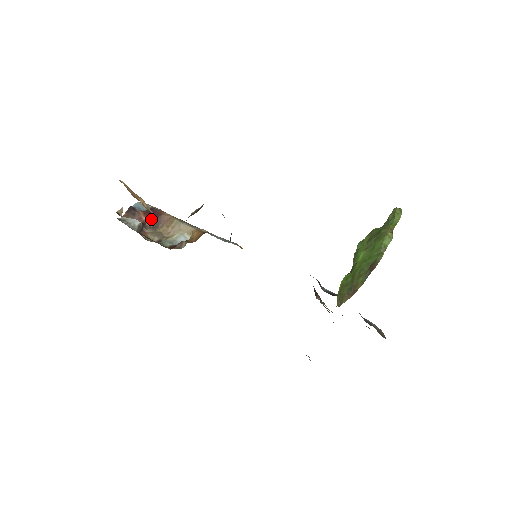
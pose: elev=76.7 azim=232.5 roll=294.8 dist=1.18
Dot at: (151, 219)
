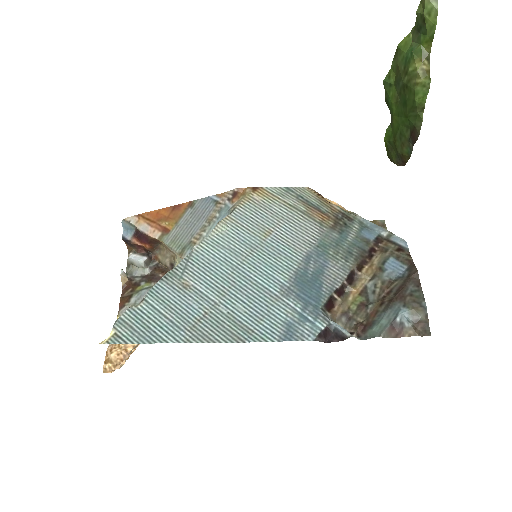
Dot at: (147, 246)
